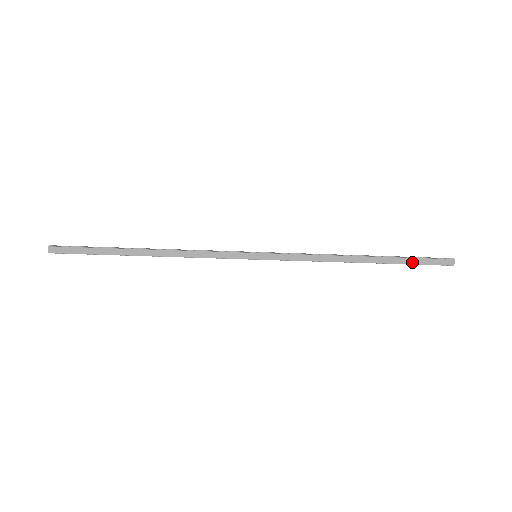
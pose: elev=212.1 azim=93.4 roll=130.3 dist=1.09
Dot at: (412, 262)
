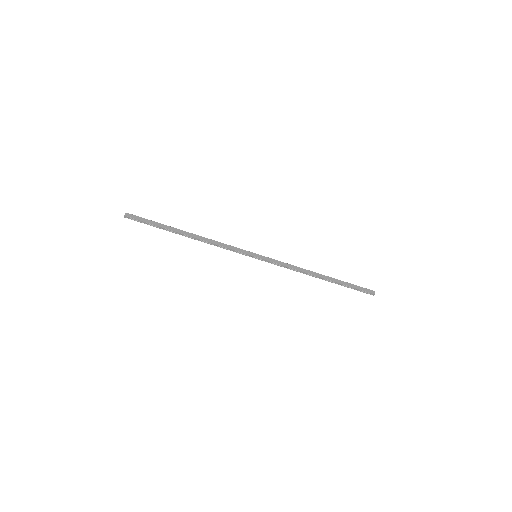
Dot at: (350, 285)
